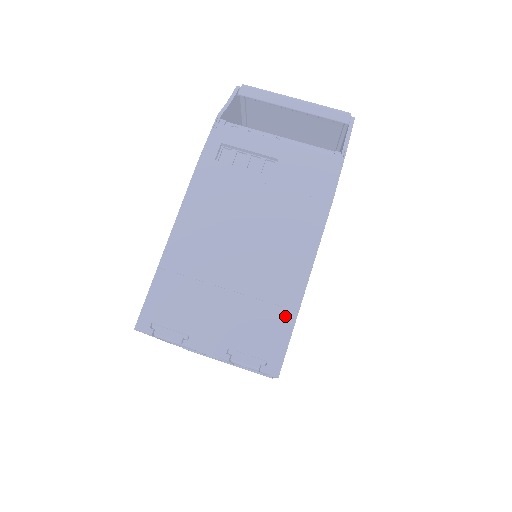
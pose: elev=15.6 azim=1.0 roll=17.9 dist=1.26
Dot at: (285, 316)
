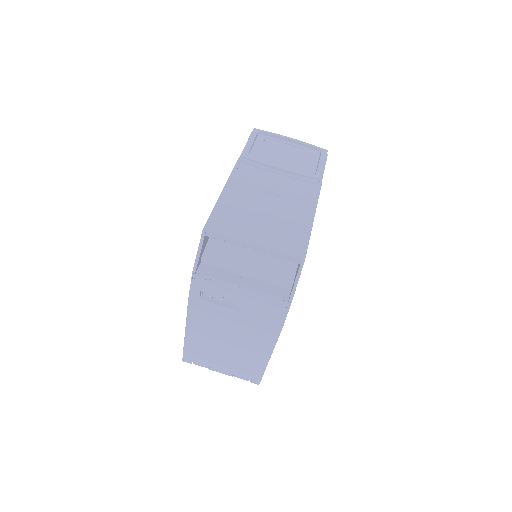
Dot at: (259, 368)
